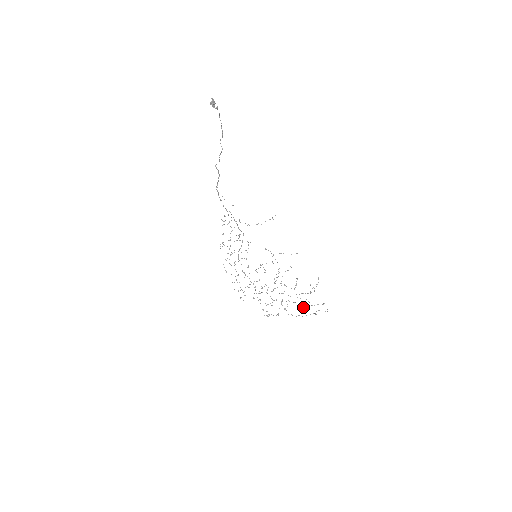
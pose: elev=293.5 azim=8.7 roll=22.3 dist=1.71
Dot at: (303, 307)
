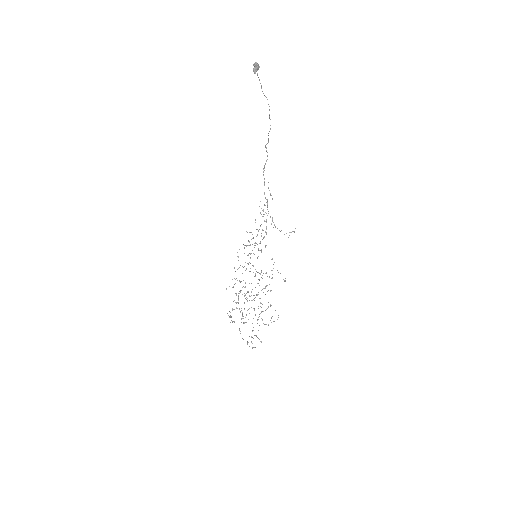
Dot at: occluded
